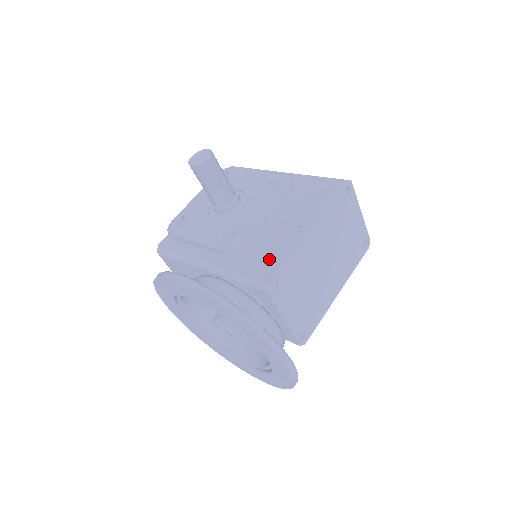
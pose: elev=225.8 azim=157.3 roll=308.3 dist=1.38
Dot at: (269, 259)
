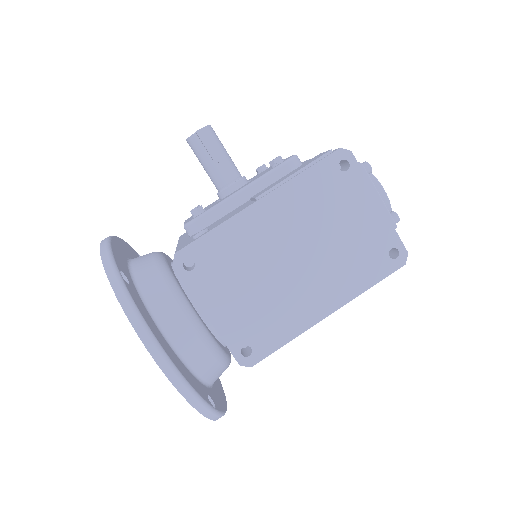
Dot at: occluded
